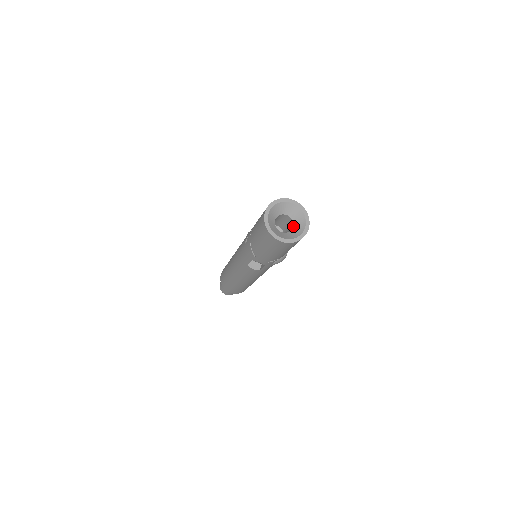
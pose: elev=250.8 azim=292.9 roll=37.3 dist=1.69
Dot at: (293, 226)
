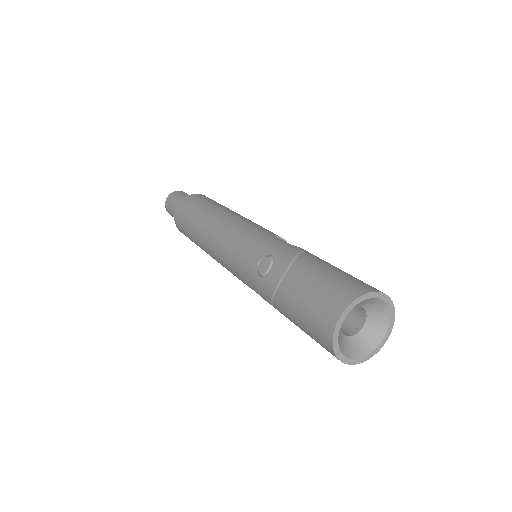
Dot at: (364, 325)
